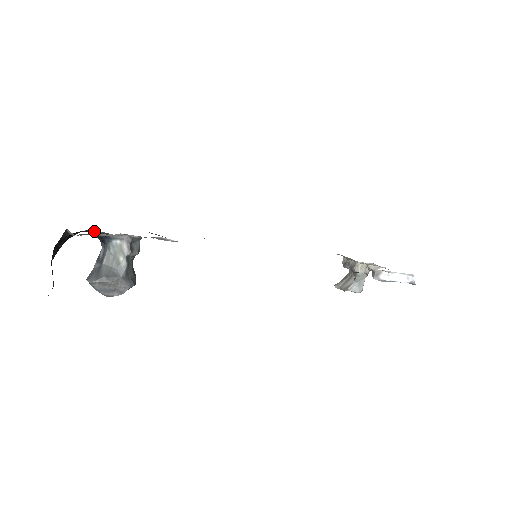
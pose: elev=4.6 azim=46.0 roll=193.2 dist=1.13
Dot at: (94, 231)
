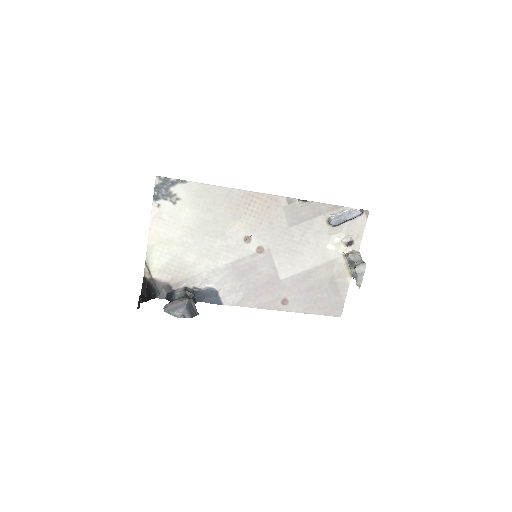
Dot at: (165, 295)
